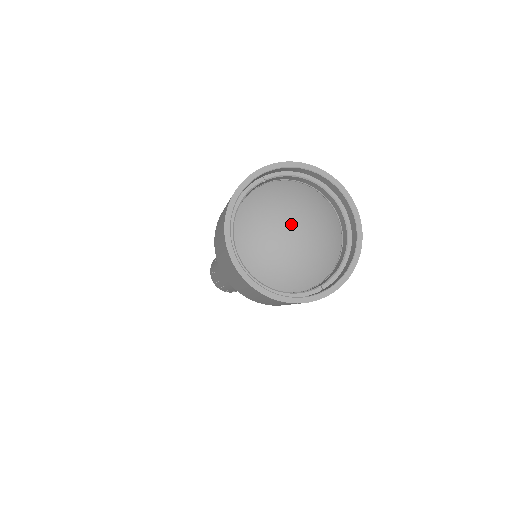
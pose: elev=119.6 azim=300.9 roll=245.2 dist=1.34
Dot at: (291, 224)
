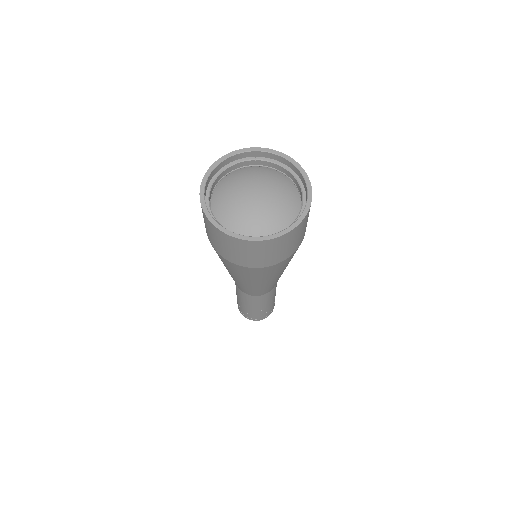
Dot at: (257, 189)
